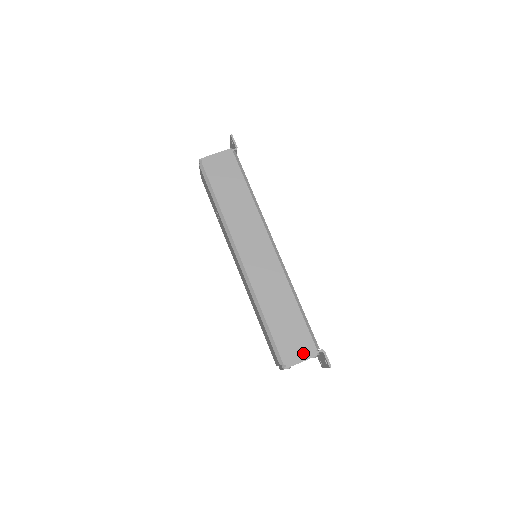
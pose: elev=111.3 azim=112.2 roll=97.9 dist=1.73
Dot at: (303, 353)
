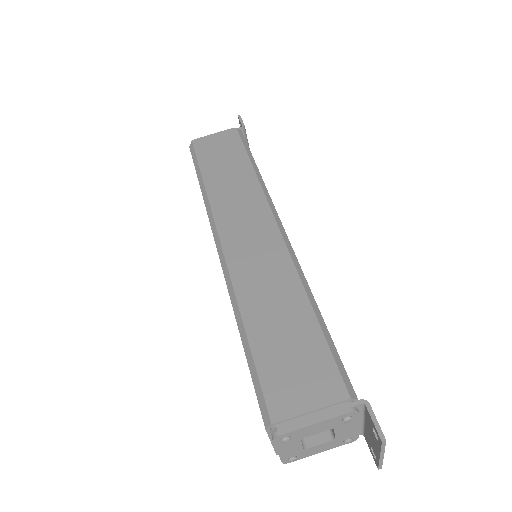
Dot at: (318, 403)
